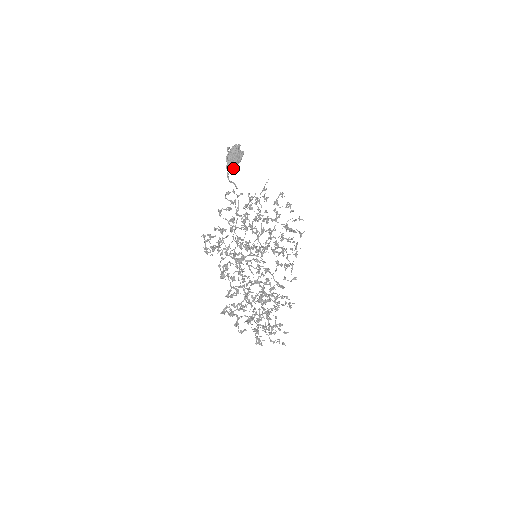
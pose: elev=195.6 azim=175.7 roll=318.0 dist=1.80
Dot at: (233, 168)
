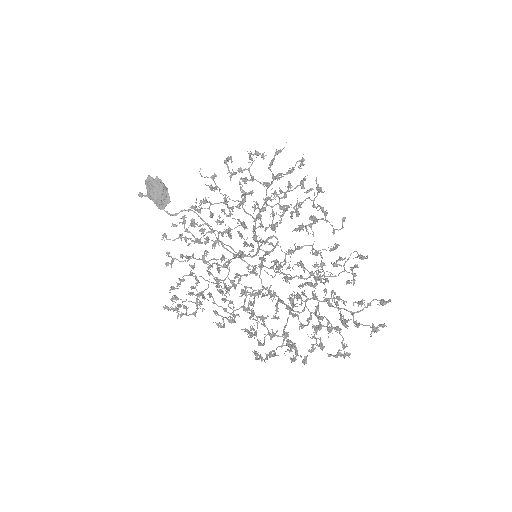
Dot at: (168, 200)
